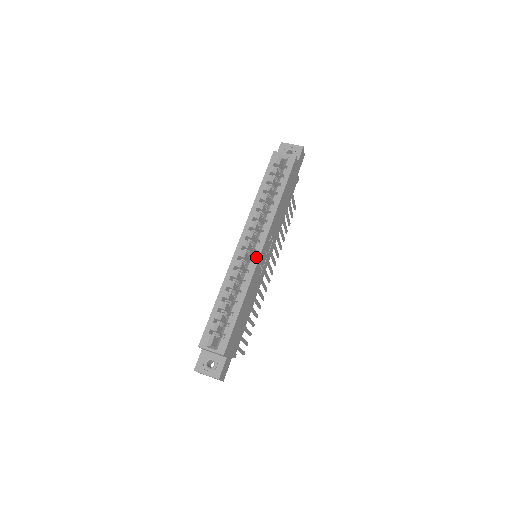
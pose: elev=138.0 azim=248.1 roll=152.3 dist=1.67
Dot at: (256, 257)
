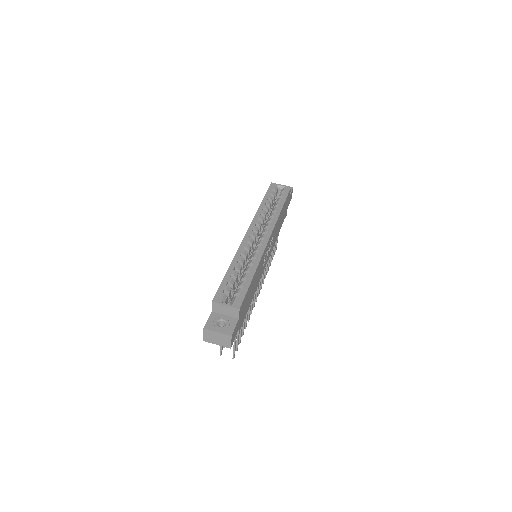
Dot at: (264, 242)
